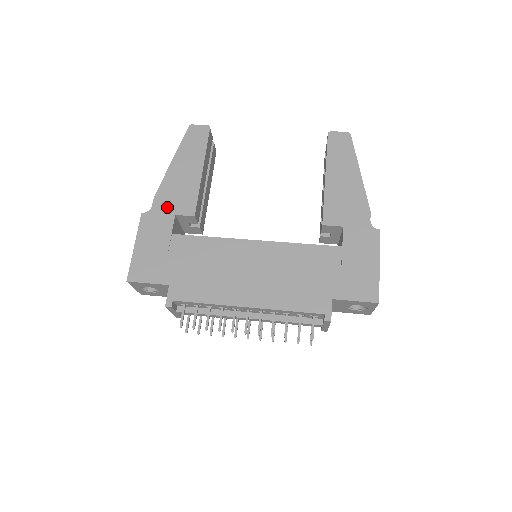
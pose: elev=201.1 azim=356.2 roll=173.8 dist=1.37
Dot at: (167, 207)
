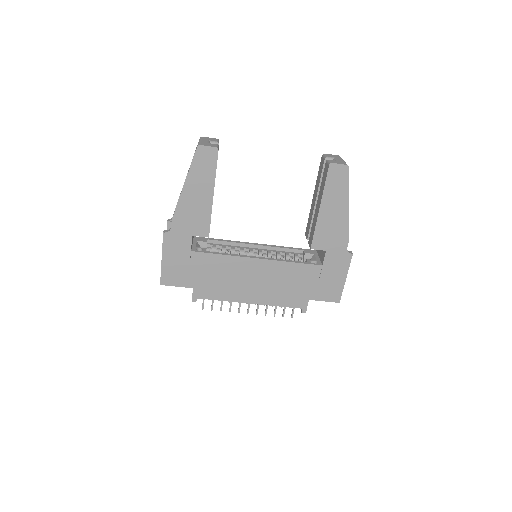
Dot at: (185, 229)
